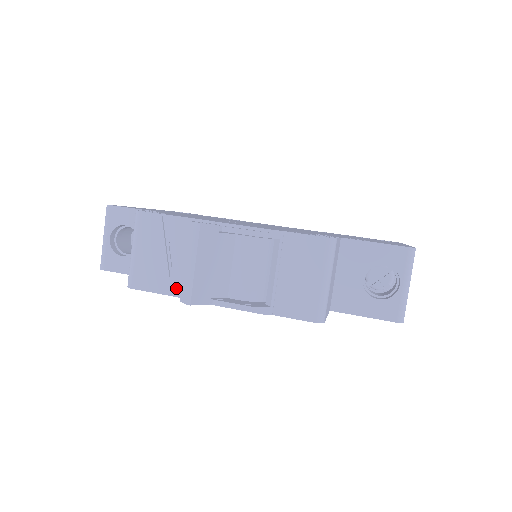
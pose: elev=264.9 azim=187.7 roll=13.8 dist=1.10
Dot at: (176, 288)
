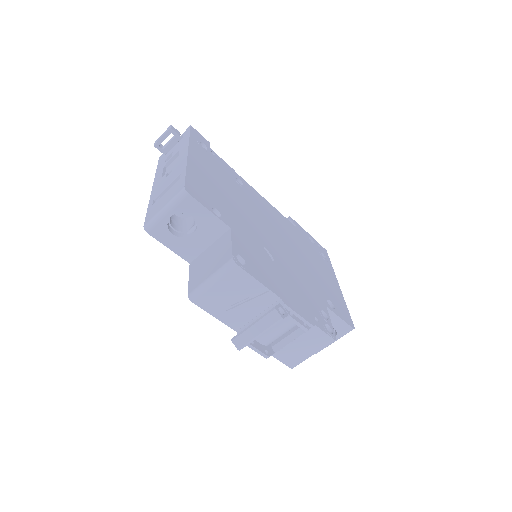
Dot at: (225, 318)
